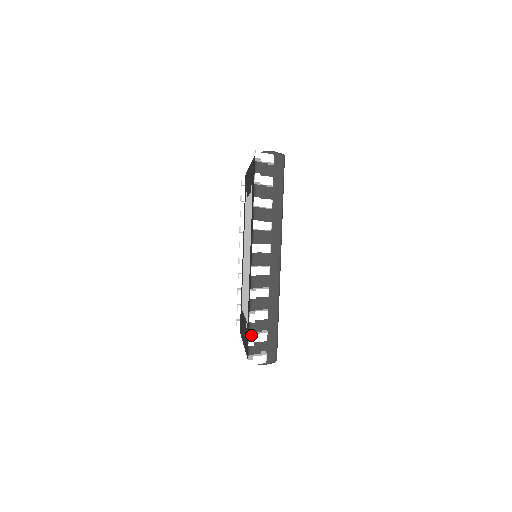
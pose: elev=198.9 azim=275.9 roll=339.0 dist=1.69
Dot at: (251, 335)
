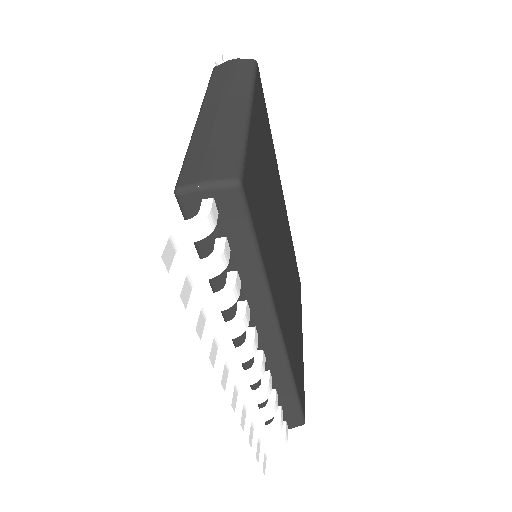
Dot at: (253, 447)
